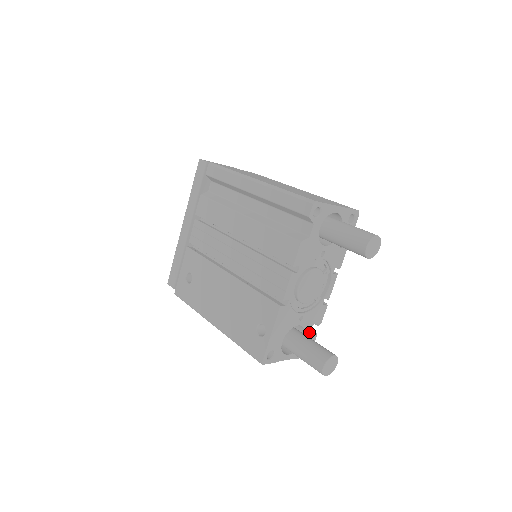
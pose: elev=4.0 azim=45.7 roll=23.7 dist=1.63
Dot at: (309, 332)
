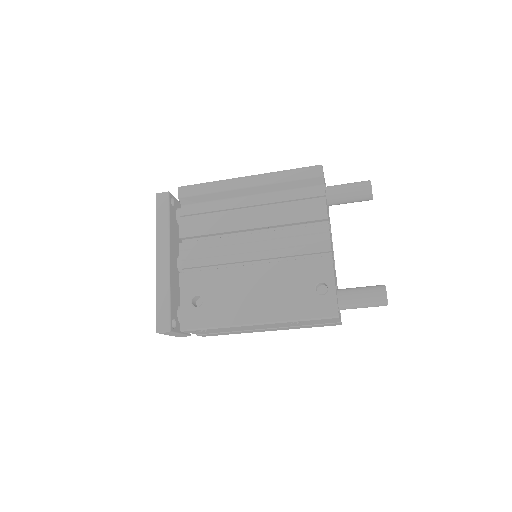
Dot at: occluded
